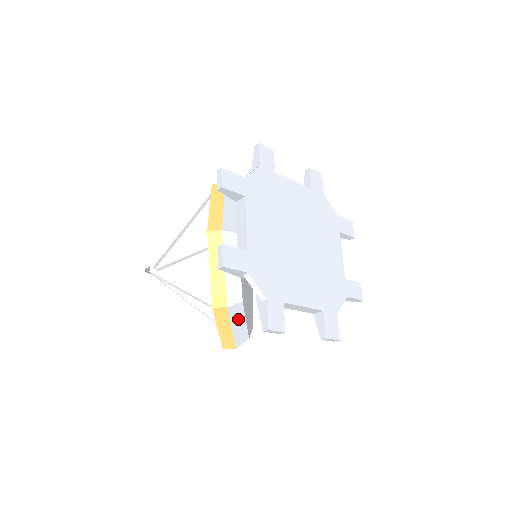
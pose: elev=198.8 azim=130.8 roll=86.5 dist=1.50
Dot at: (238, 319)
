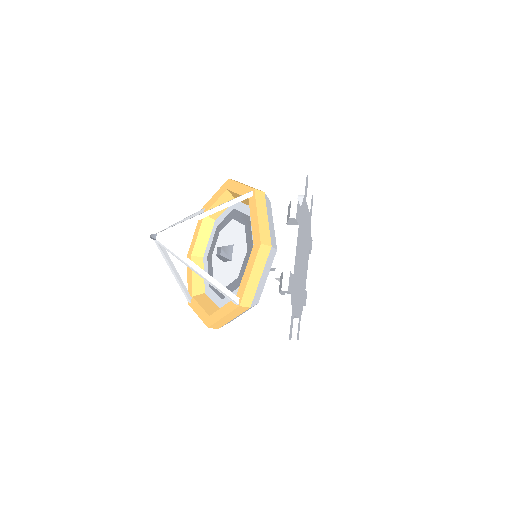
Dot at: occluded
